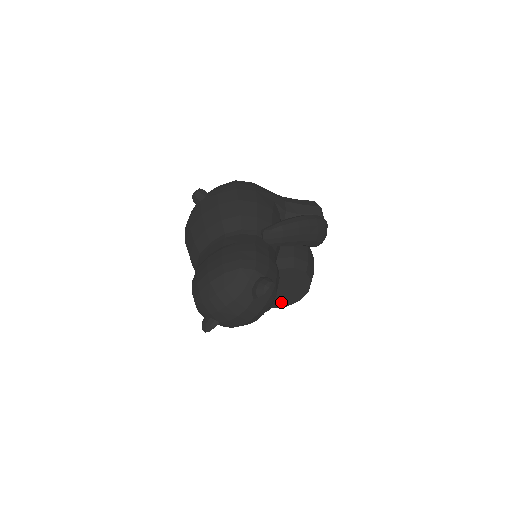
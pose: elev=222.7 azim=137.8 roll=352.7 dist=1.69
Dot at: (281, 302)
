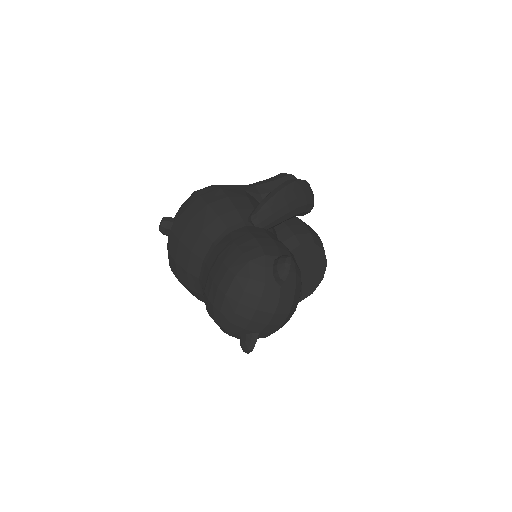
Dot at: (306, 290)
